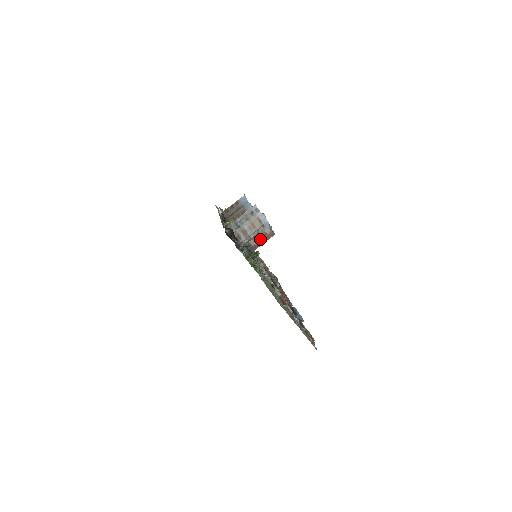
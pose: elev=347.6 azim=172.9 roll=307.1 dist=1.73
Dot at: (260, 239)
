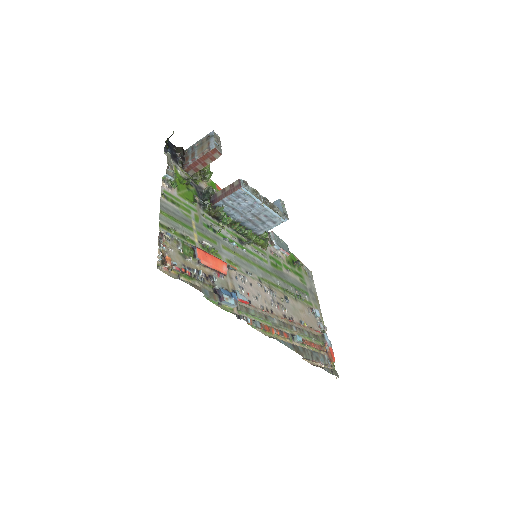
Dot at: (226, 191)
